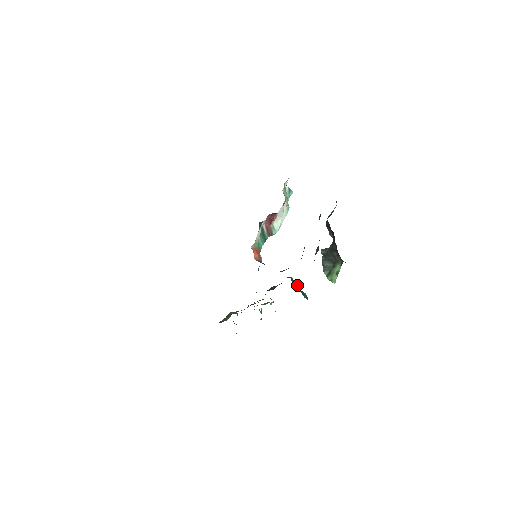
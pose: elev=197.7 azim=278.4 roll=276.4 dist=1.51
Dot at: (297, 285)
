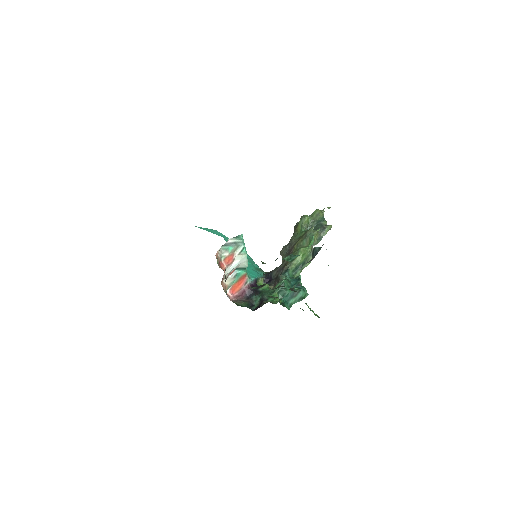
Dot at: (284, 296)
